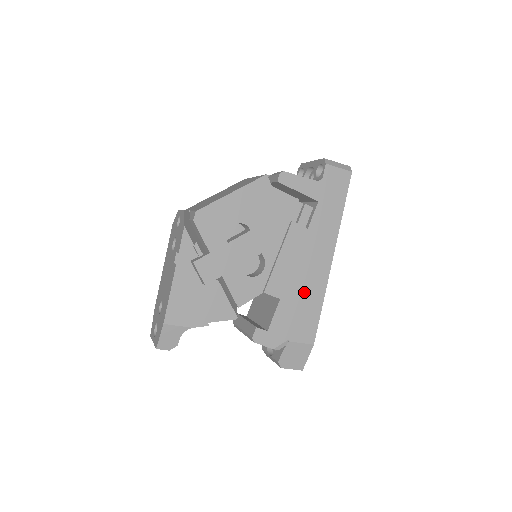
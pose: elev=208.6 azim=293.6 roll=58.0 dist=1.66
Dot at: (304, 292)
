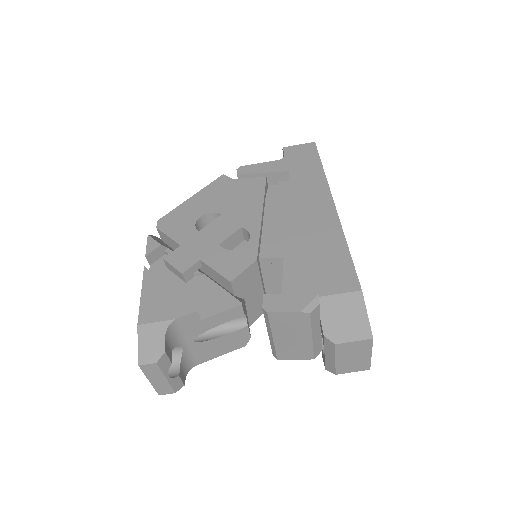
Dot at: (313, 242)
